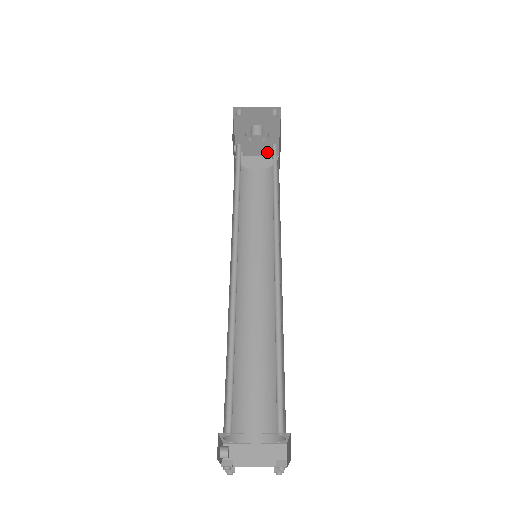
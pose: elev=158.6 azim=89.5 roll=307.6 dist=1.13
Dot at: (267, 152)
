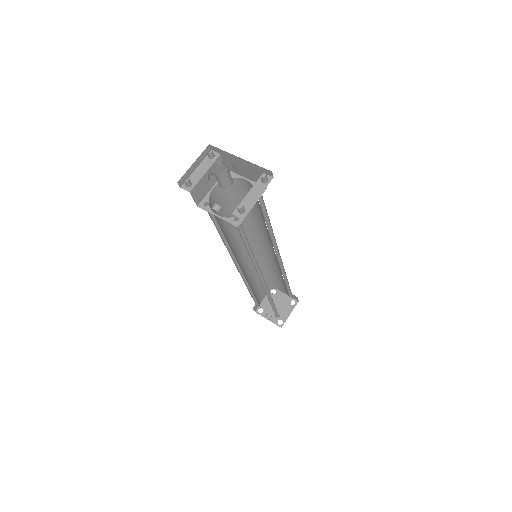
Dot at: occluded
